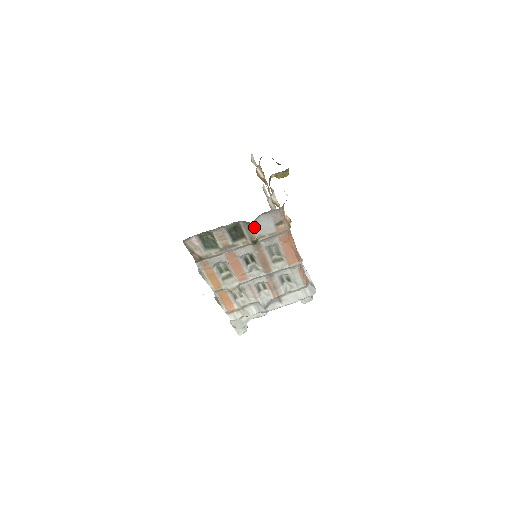
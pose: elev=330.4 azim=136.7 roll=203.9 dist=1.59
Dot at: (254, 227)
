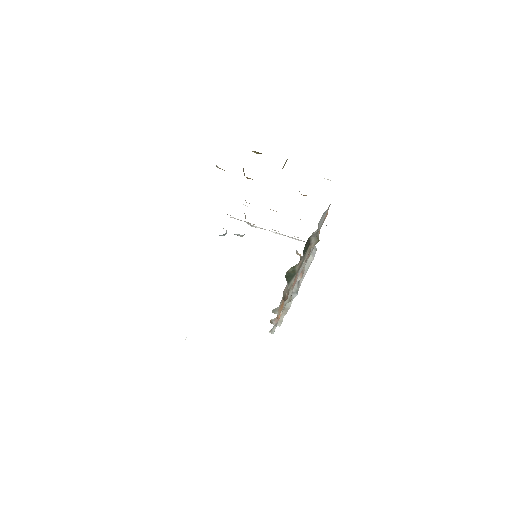
Dot at: (317, 229)
